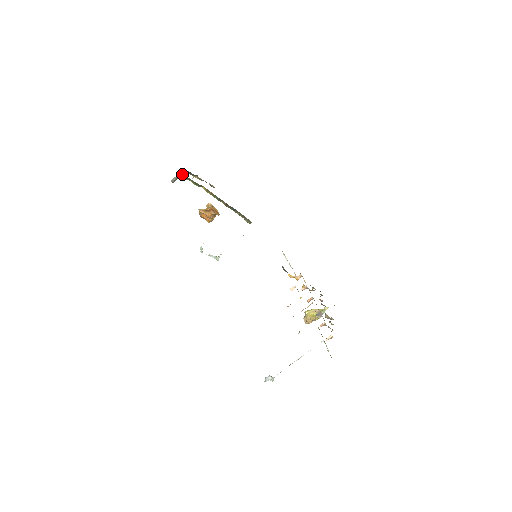
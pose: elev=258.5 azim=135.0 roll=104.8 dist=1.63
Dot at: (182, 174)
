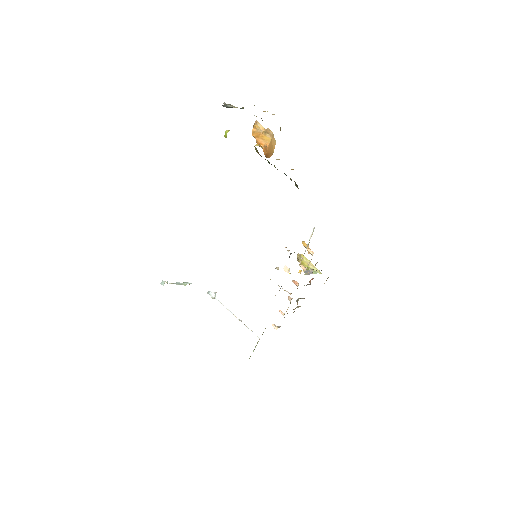
Dot at: (226, 136)
